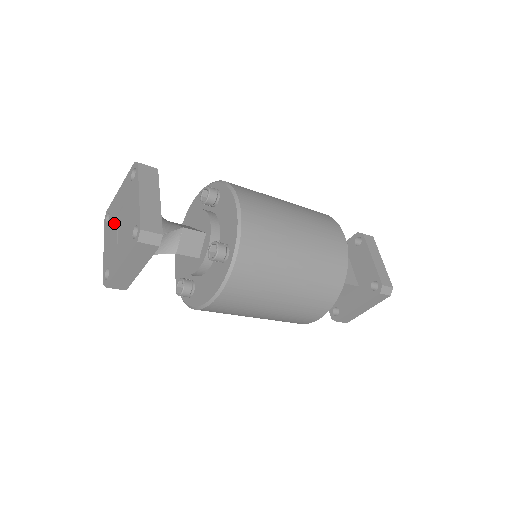
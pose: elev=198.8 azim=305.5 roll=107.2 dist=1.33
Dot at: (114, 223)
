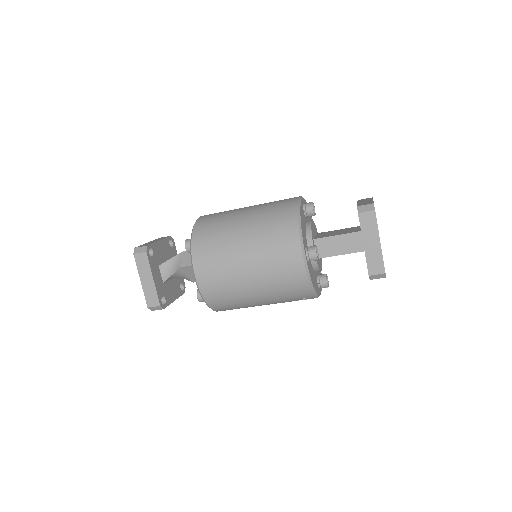
Dot at: occluded
